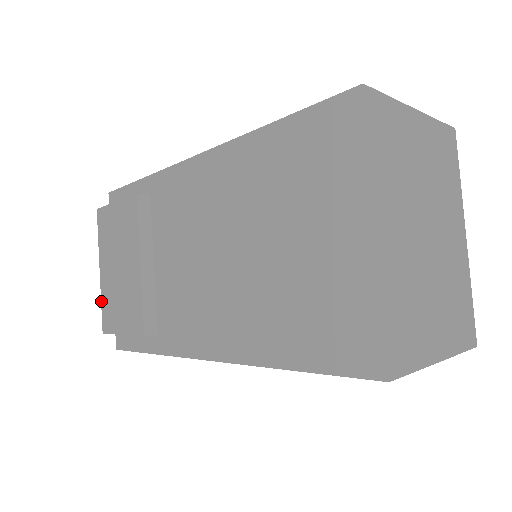
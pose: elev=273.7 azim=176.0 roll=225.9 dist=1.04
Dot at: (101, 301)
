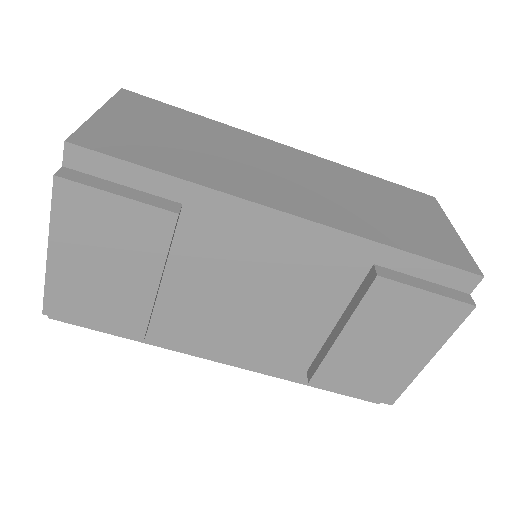
Dot at: (45, 284)
